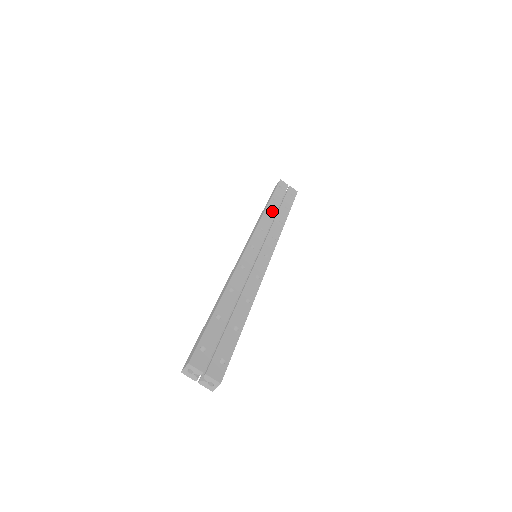
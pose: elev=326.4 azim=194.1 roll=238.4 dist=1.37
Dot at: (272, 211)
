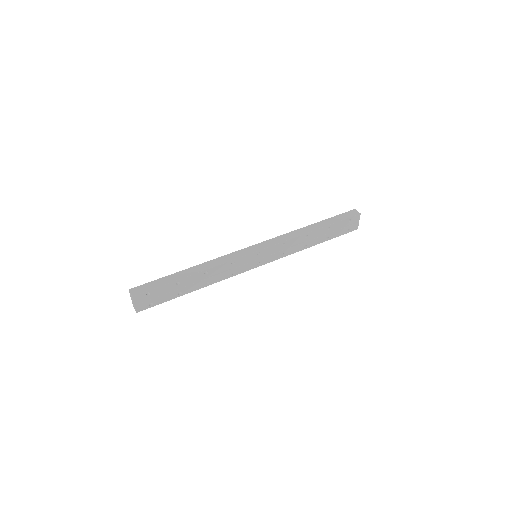
Dot at: (312, 236)
